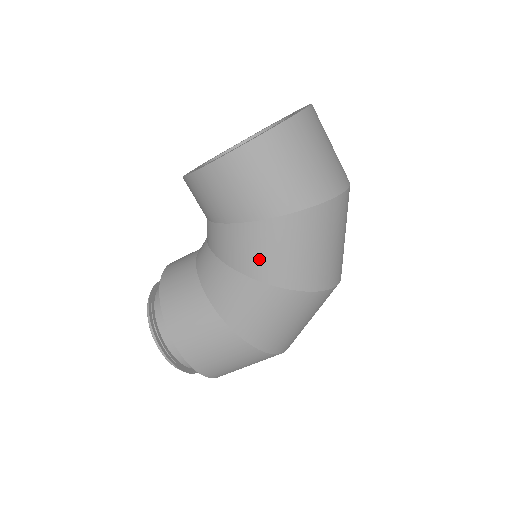
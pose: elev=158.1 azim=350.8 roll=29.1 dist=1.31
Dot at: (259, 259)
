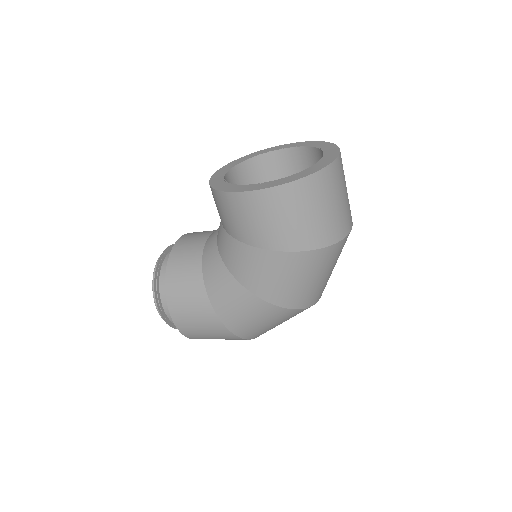
Dot at: (254, 276)
